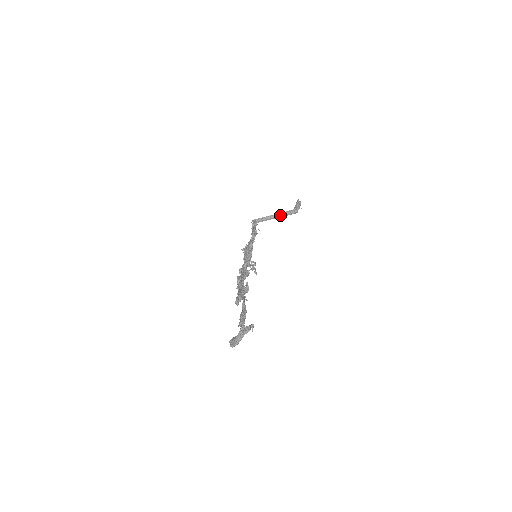
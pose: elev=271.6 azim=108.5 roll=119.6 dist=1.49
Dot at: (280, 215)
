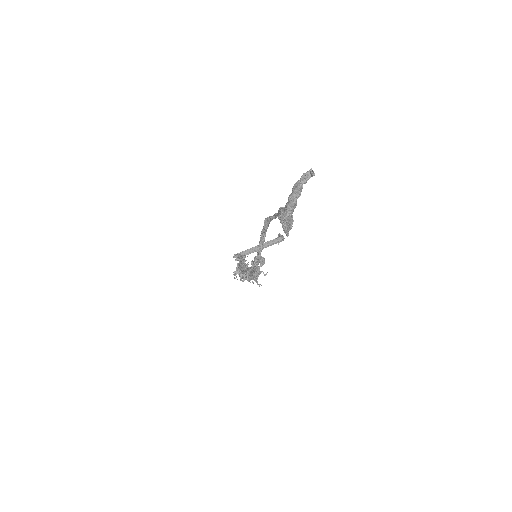
Dot at: (265, 245)
